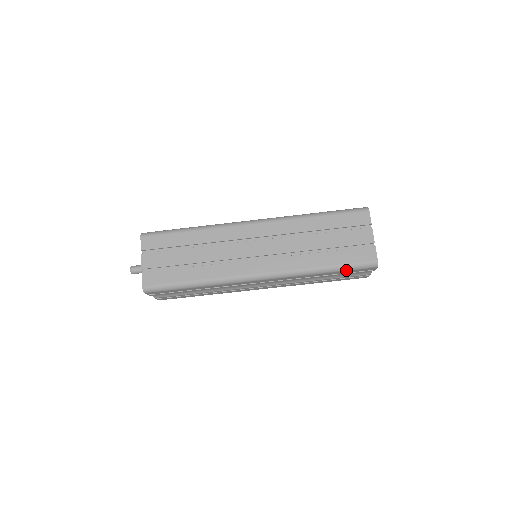
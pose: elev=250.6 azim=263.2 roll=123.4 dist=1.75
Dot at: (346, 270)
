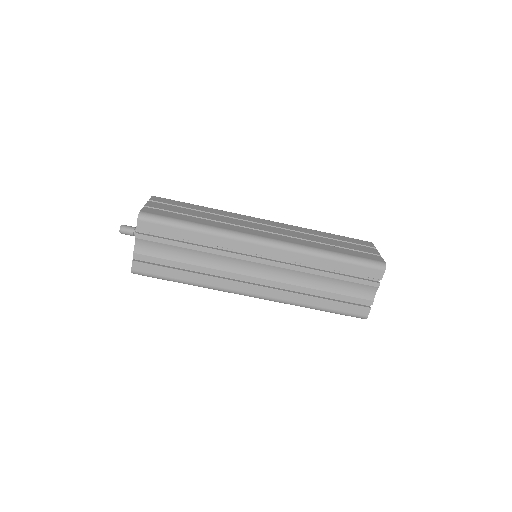
Dot at: (354, 263)
